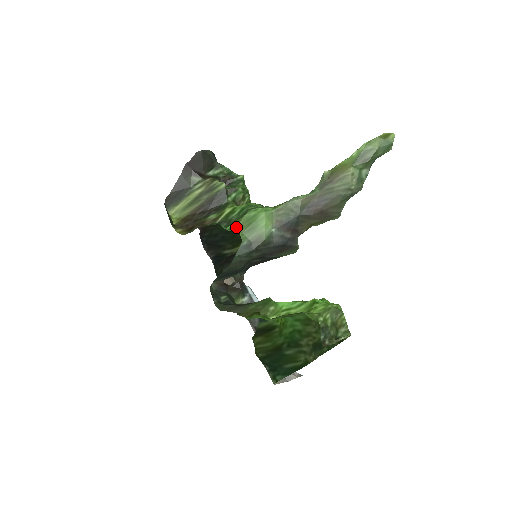
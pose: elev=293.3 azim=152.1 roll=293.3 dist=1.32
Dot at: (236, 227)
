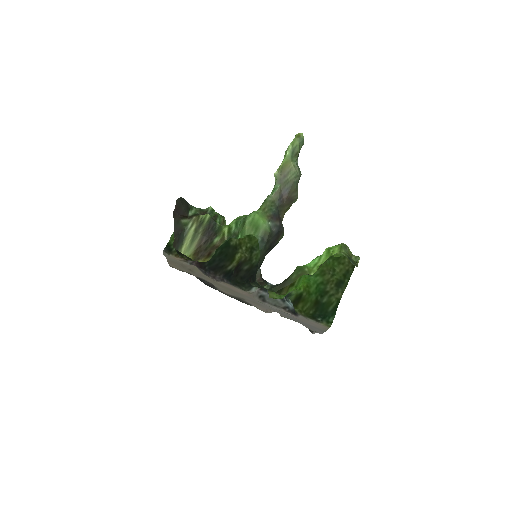
Dot at: (246, 233)
